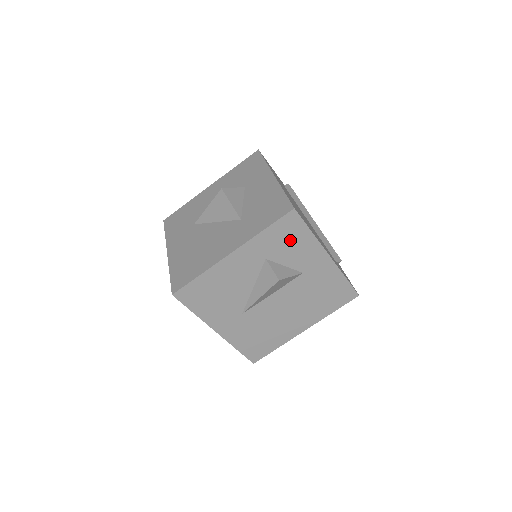
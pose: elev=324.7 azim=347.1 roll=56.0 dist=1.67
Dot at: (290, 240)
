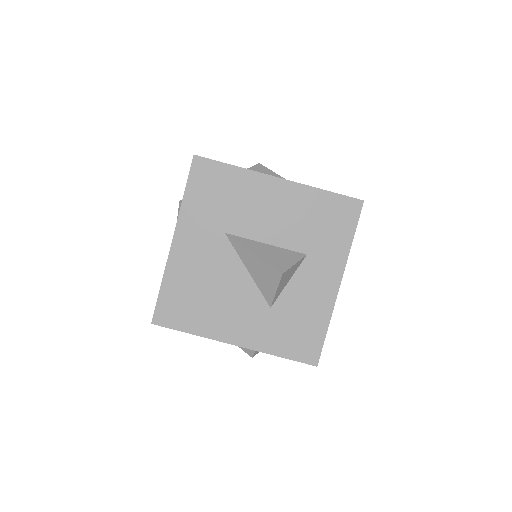
Dot at: occluded
